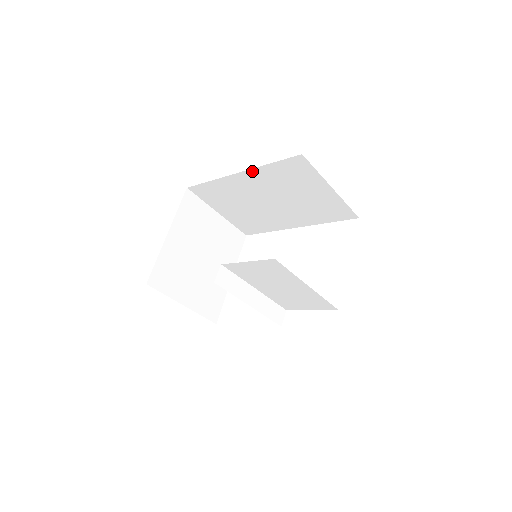
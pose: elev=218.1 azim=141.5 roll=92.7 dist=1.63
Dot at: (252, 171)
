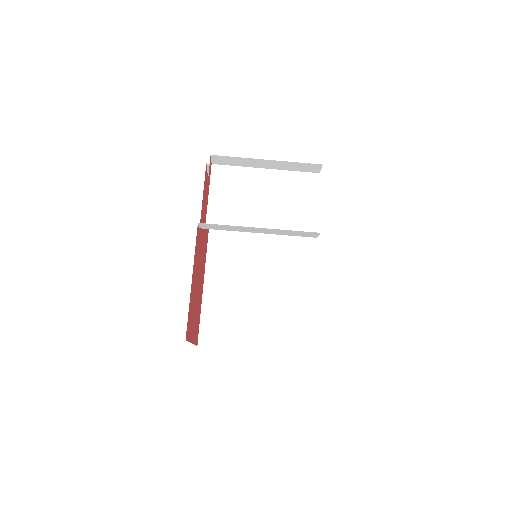
Dot at: (209, 257)
